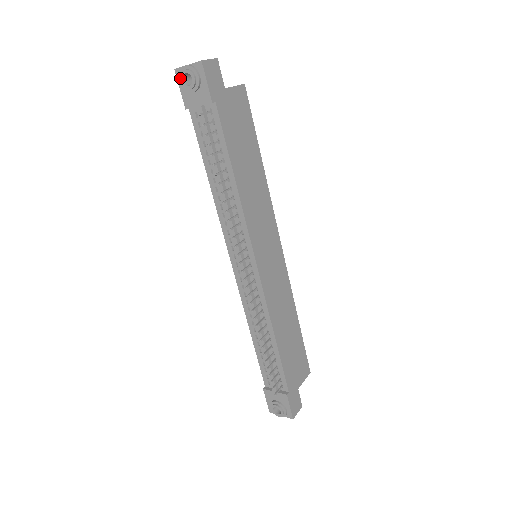
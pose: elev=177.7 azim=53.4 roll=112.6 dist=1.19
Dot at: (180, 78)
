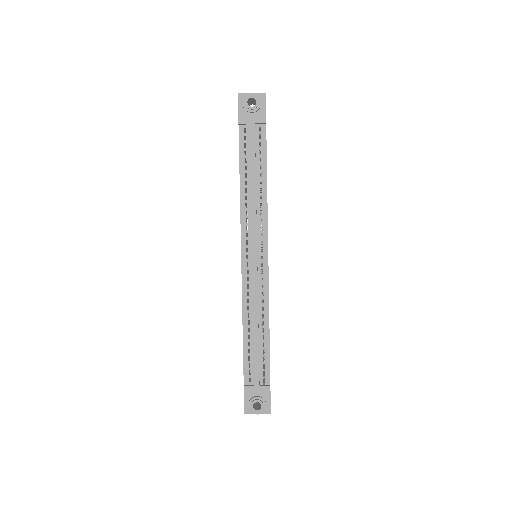
Dot at: (243, 100)
